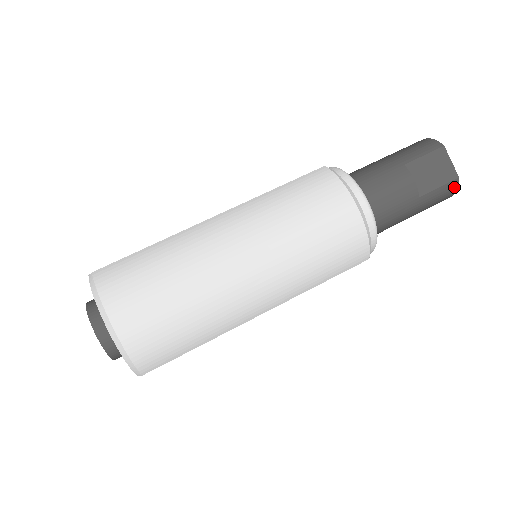
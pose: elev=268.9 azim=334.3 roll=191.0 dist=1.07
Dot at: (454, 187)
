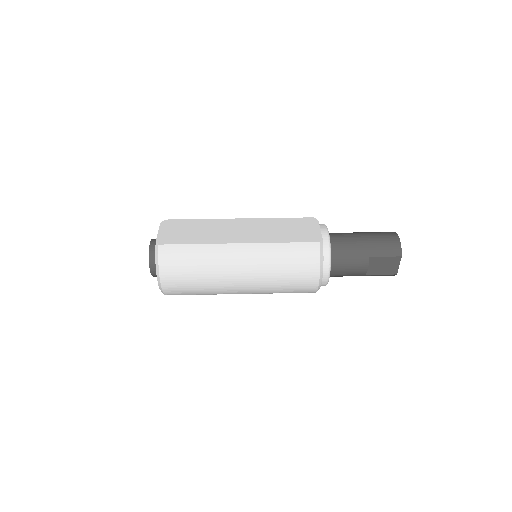
Dot at: (392, 275)
